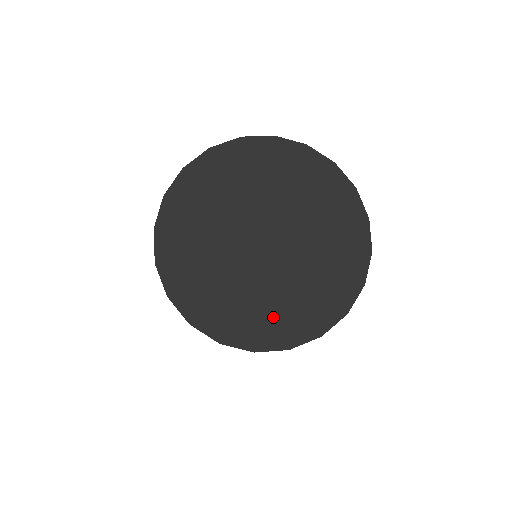
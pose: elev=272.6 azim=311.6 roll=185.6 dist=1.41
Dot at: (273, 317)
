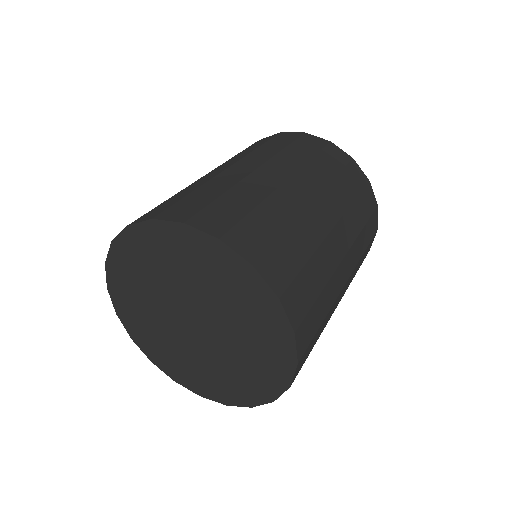
Dot at: (210, 380)
